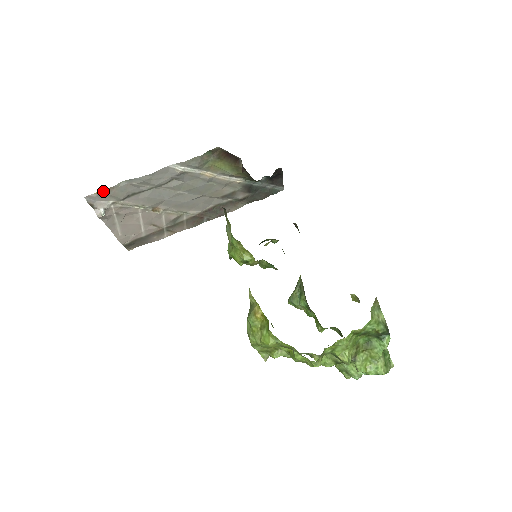
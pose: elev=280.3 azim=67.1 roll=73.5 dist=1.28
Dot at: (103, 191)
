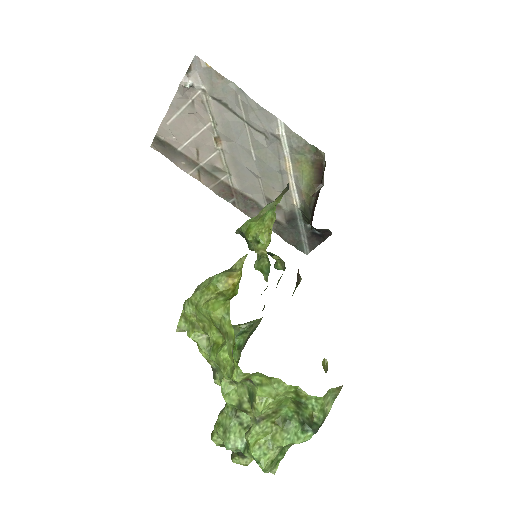
Dot at: (213, 70)
